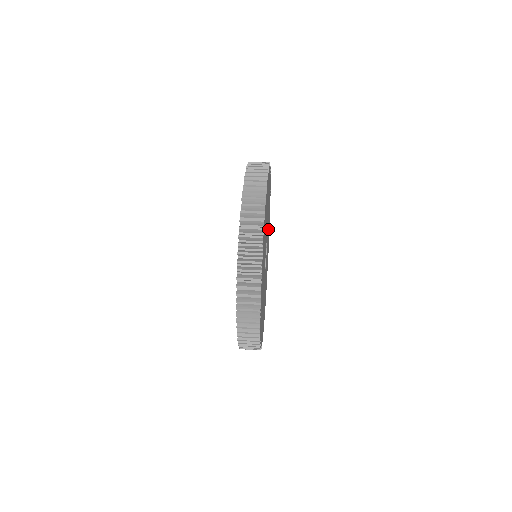
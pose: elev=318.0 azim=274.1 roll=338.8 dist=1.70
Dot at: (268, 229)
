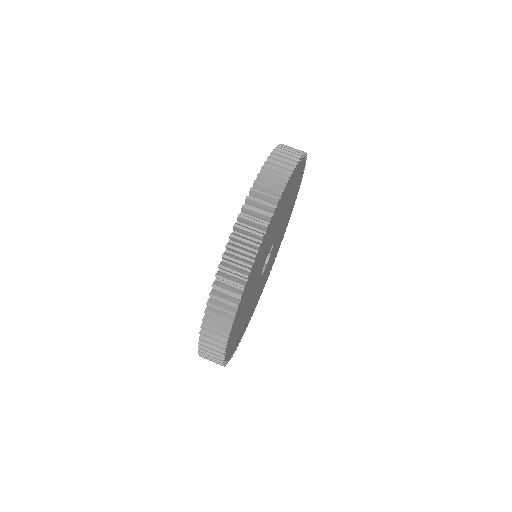
Dot at: occluded
